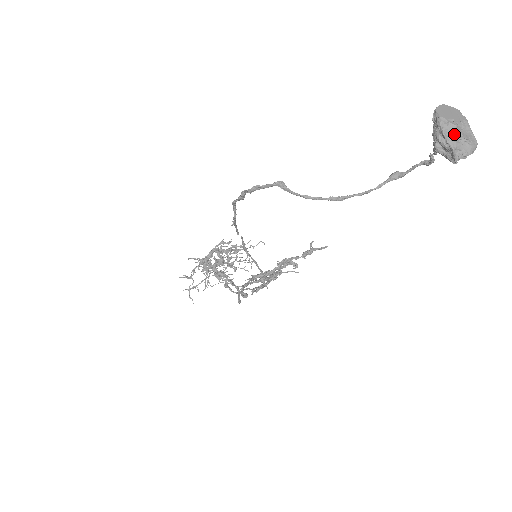
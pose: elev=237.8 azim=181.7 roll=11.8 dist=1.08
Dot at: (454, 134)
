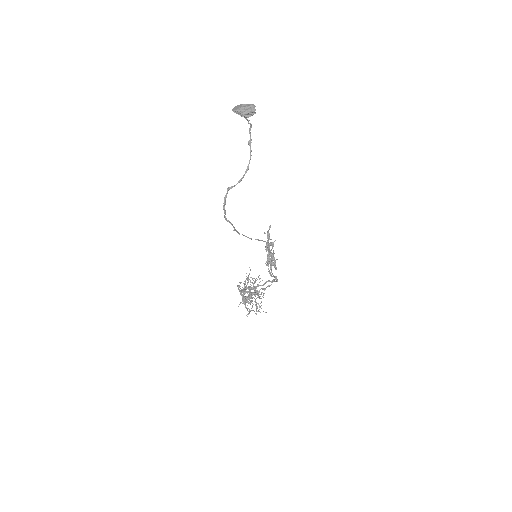
Dot at: (245, 108)
